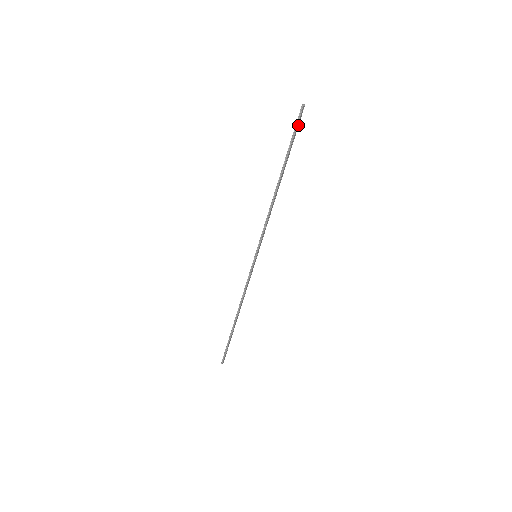
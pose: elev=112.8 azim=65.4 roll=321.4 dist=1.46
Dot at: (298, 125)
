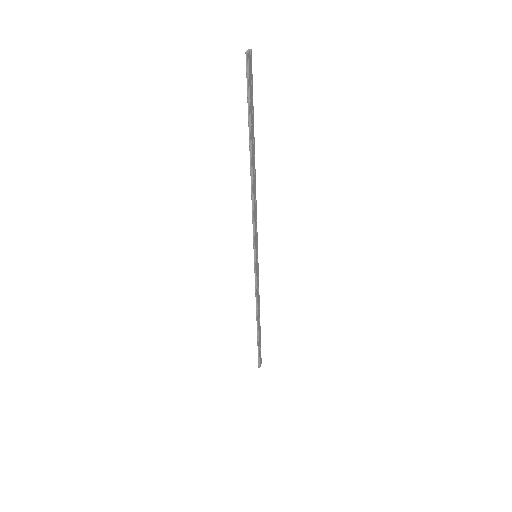
Dot at: (251, 82)
